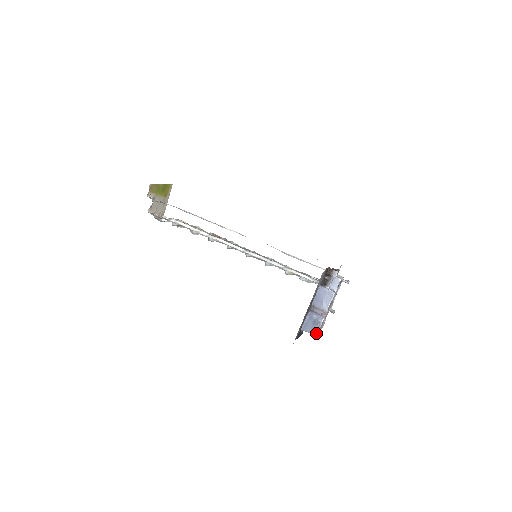
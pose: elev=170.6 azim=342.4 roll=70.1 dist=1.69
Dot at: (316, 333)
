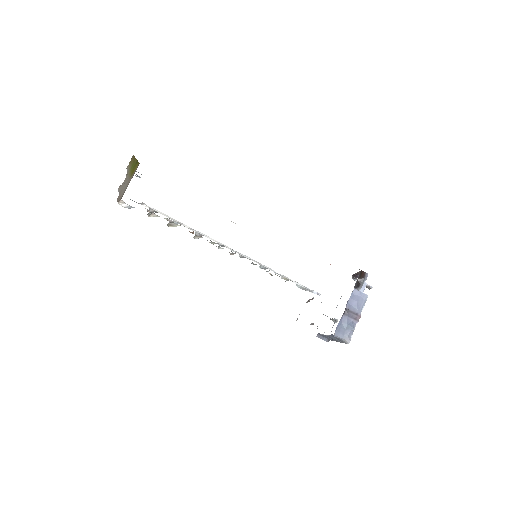
Dot at: (349, 339)
